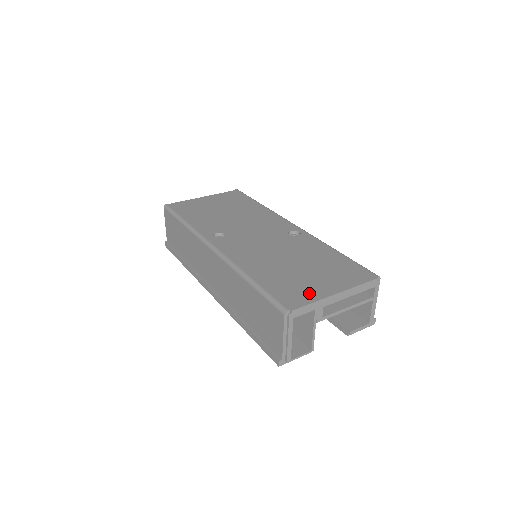
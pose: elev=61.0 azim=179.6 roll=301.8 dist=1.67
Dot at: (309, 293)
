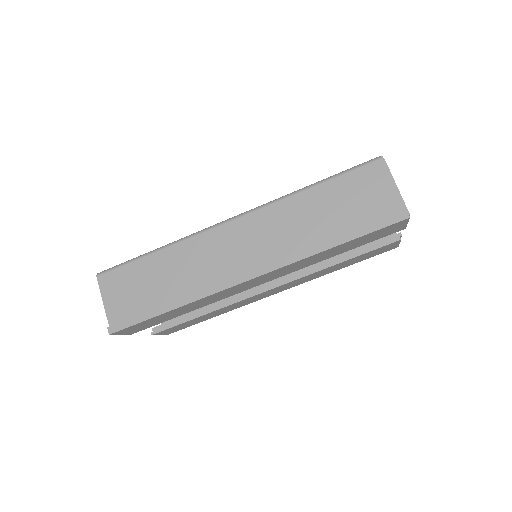
Dot at: occluded
